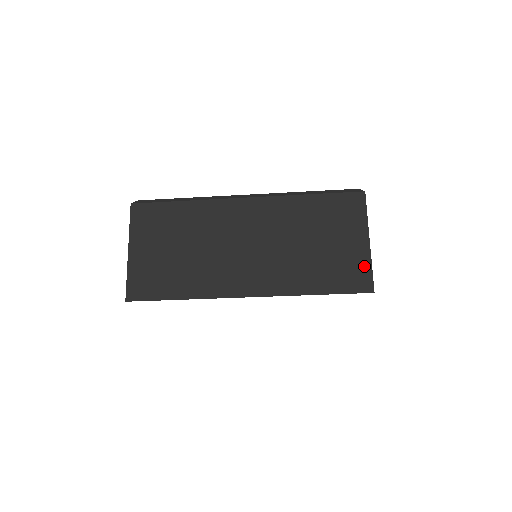
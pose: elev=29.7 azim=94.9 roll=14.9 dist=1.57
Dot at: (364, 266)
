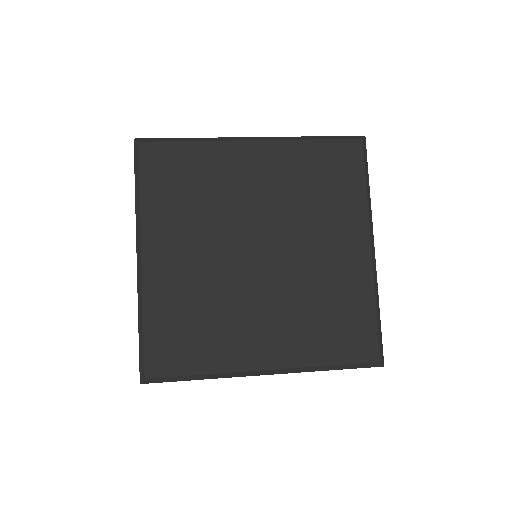
Dot at: occluded
